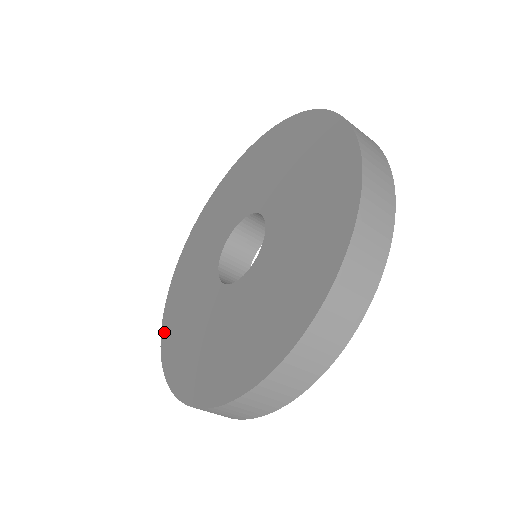
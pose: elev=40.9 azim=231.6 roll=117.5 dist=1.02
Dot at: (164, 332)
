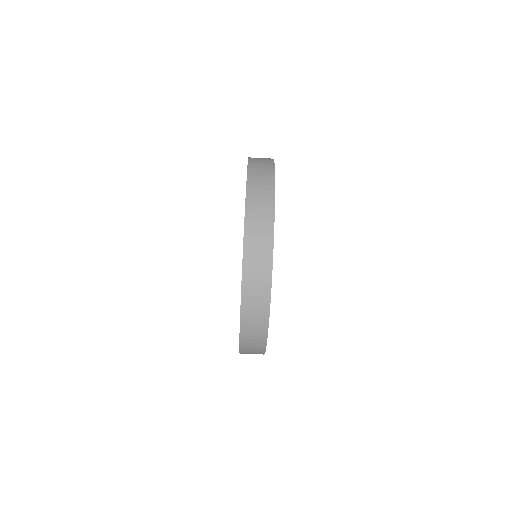
Dot at: occluded
